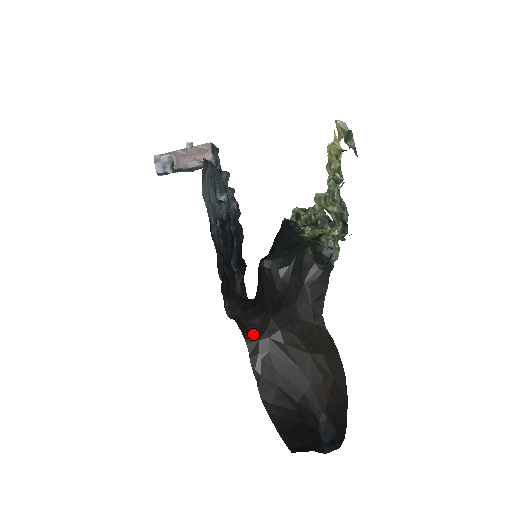
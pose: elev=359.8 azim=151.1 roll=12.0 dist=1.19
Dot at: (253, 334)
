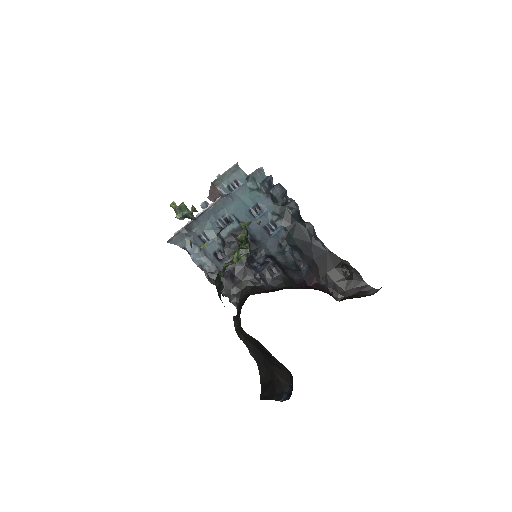
Dot at: (239, 327)
